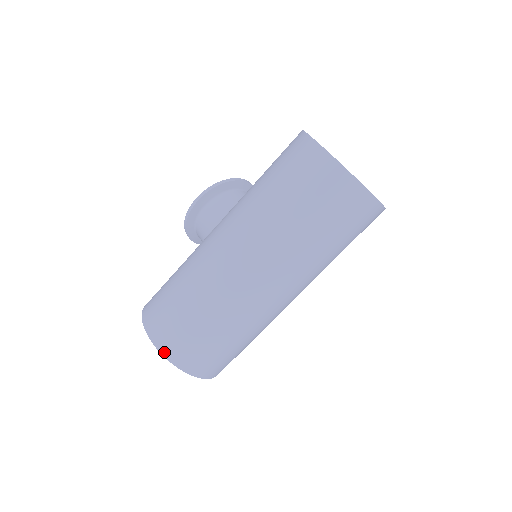
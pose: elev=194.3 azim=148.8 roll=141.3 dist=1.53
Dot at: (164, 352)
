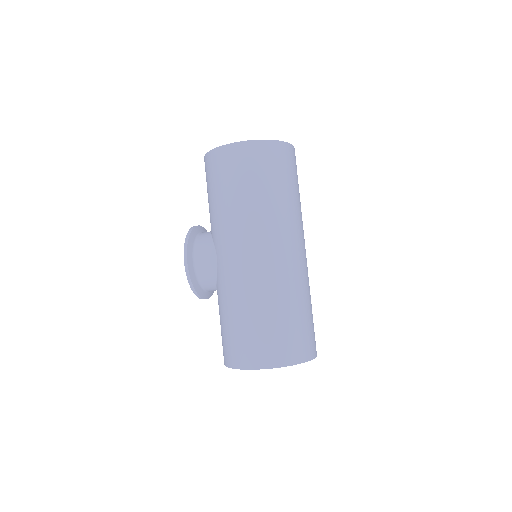
Dot at: (280, 364)
